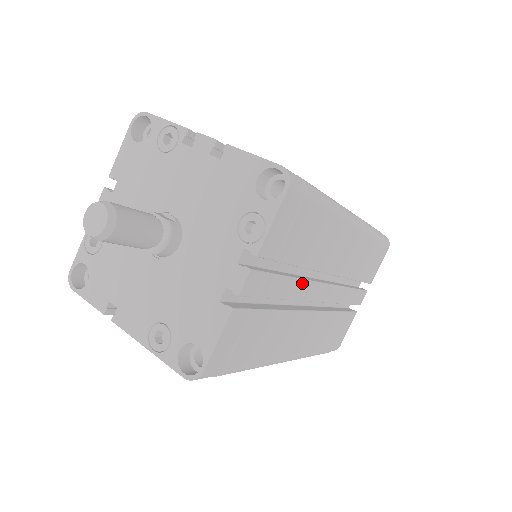
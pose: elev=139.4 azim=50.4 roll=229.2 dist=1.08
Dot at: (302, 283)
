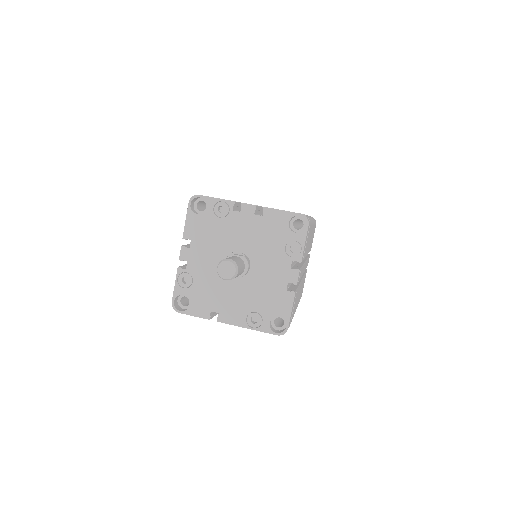
Dot at: occluded
